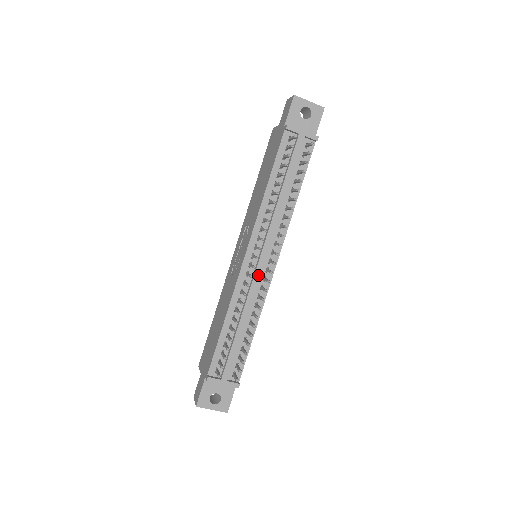
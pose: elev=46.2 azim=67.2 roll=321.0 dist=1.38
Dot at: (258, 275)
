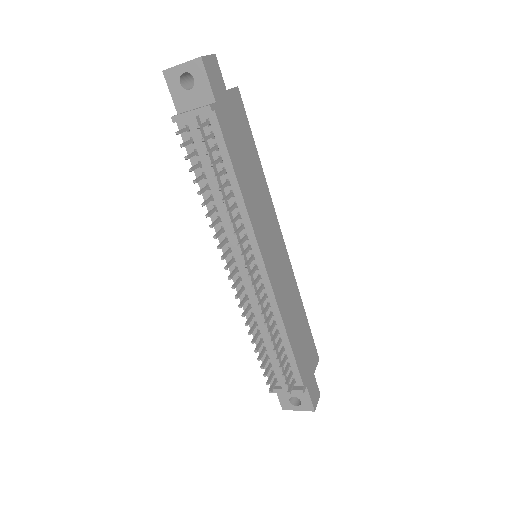
Dot at: (251, 287)
